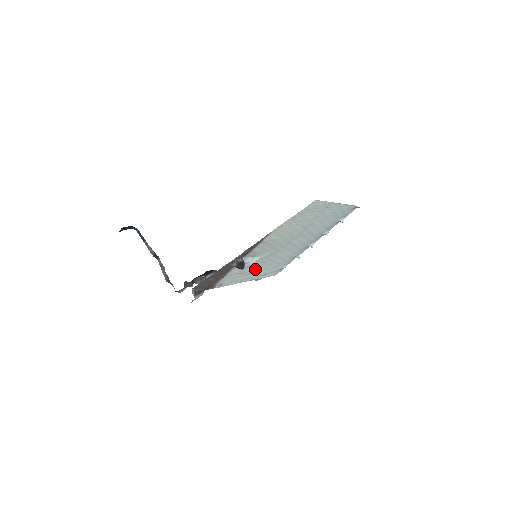
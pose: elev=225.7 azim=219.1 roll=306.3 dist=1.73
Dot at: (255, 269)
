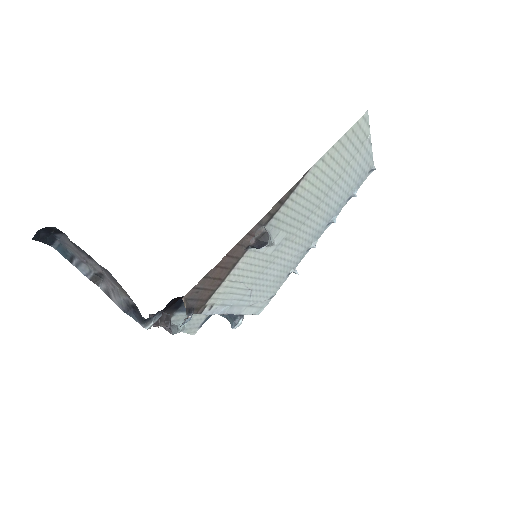
Dot at: (254, 280)
